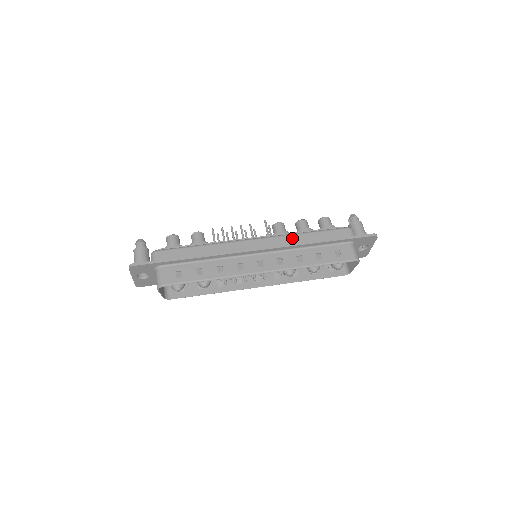
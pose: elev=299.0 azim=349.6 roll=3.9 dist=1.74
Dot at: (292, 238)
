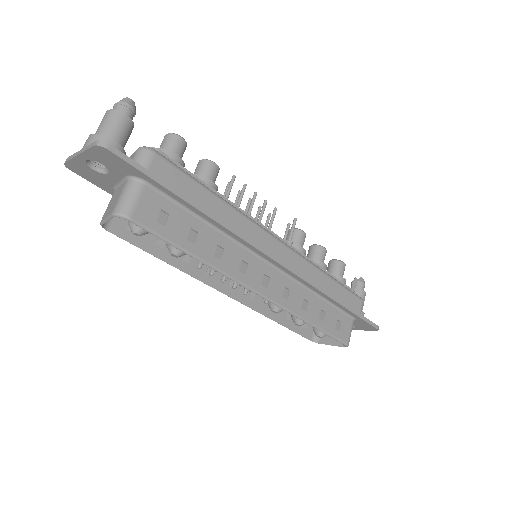
Dot at: (314, 272)
